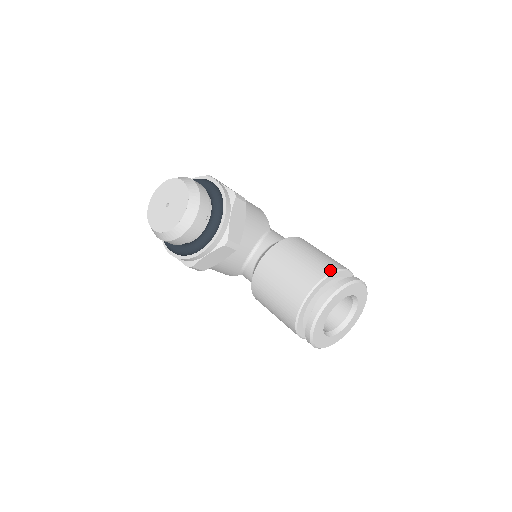
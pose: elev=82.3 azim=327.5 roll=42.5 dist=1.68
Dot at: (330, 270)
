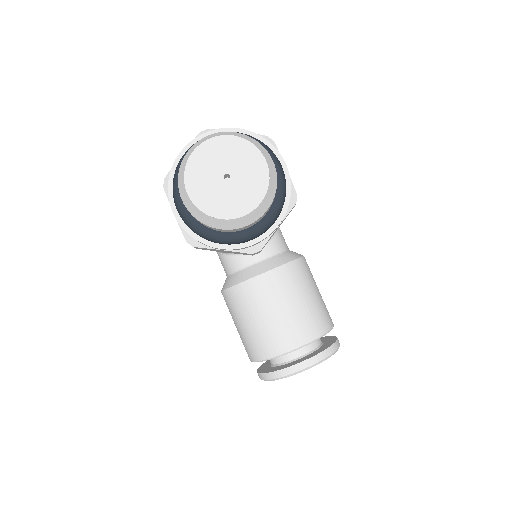
Dot at: (327, 328)
